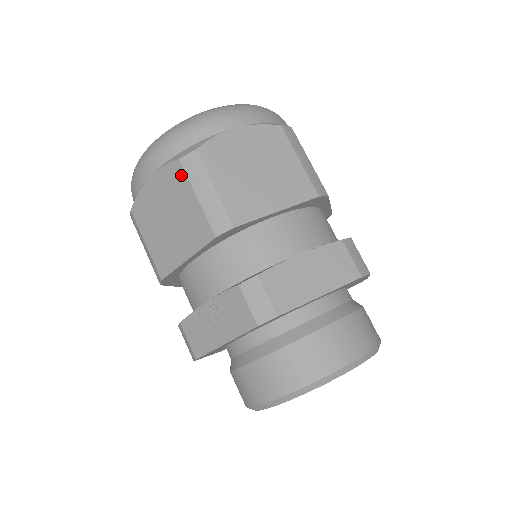
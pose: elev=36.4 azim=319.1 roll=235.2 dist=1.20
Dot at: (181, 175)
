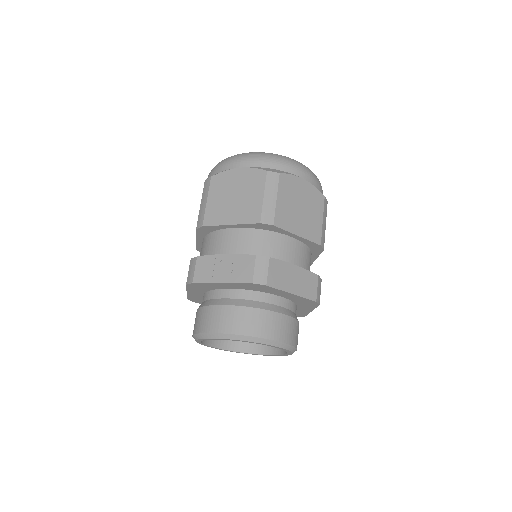
Dot at: (262, 179)
